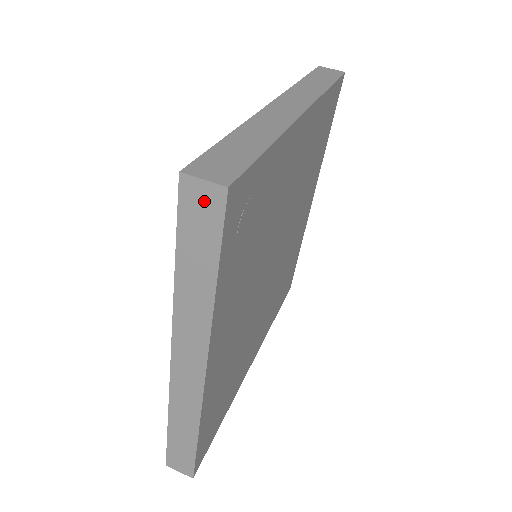
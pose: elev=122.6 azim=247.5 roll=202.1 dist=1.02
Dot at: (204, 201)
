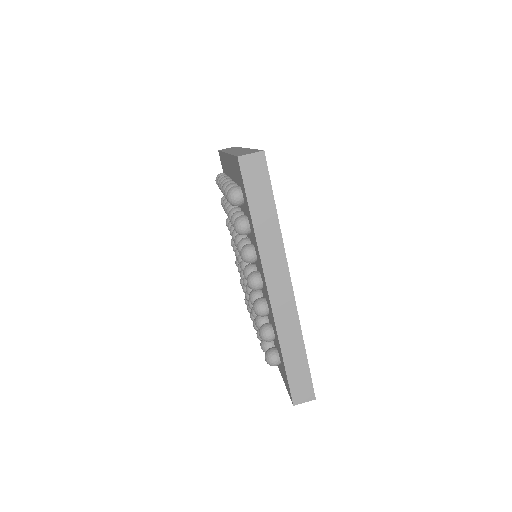
Dot at: (255, 165)
